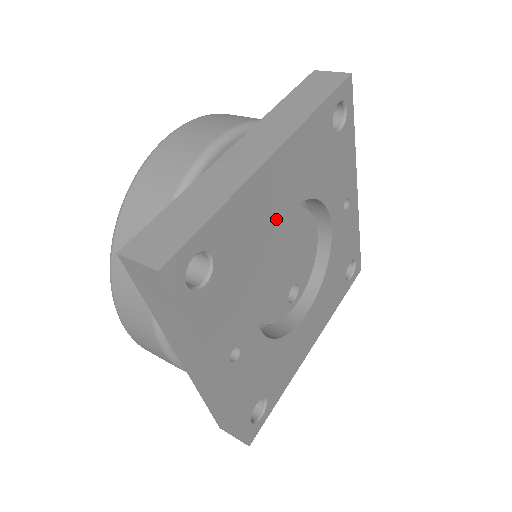
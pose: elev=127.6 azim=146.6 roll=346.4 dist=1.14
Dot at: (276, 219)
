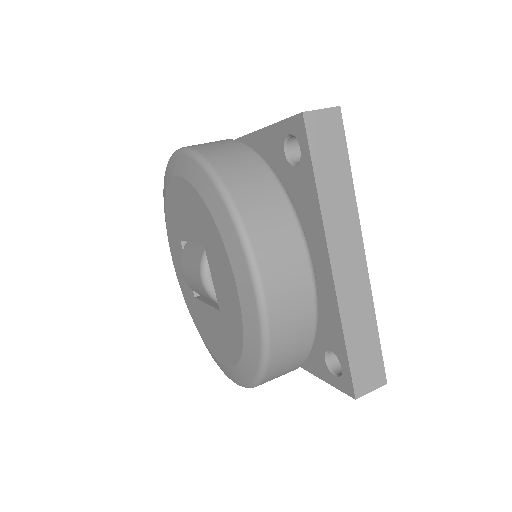
Dot at: occluded
